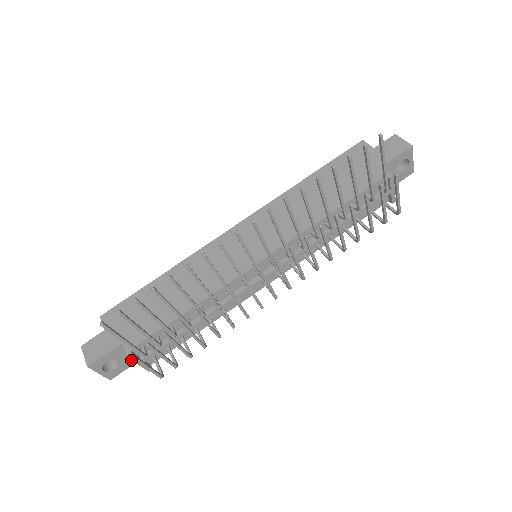
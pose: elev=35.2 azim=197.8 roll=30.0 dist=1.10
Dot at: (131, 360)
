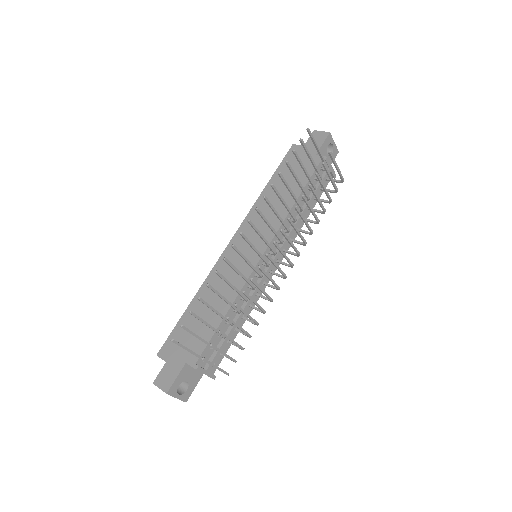
Dot at: (196, 378)
